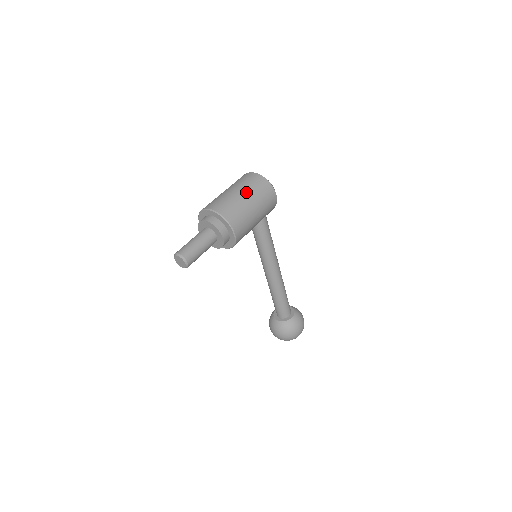
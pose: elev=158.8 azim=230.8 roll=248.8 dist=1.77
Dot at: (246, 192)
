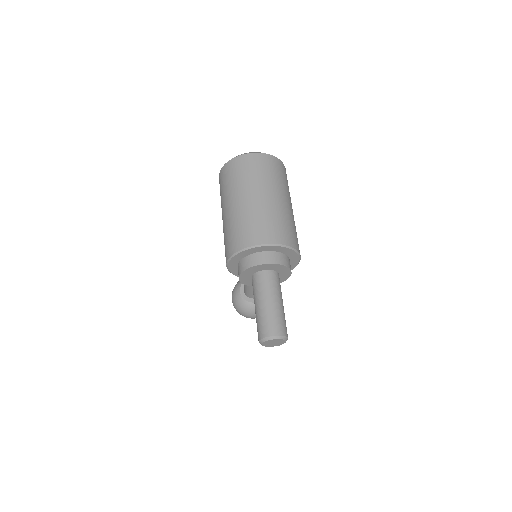
Dot at: (277, 191)
